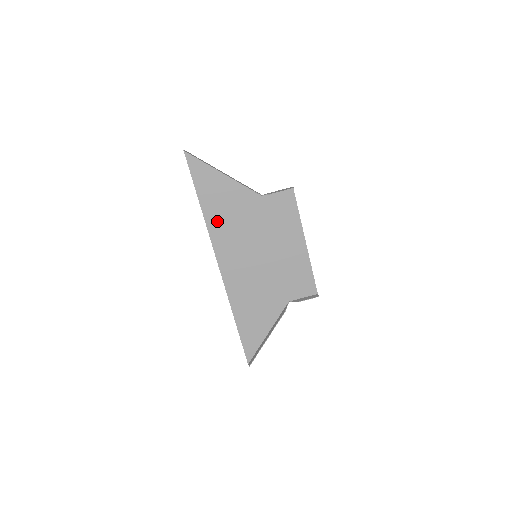
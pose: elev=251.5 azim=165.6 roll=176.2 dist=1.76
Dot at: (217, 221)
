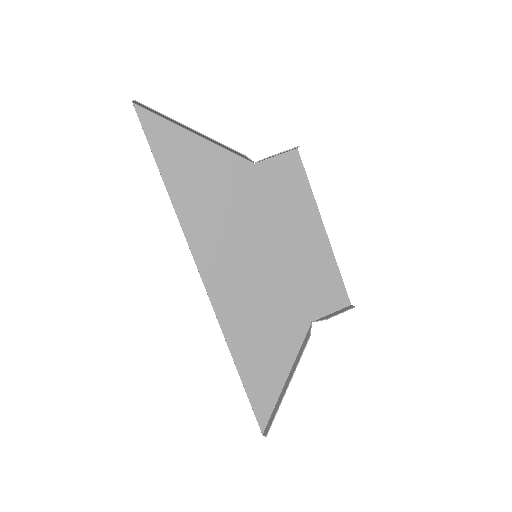
Dot at: (192, 207)
